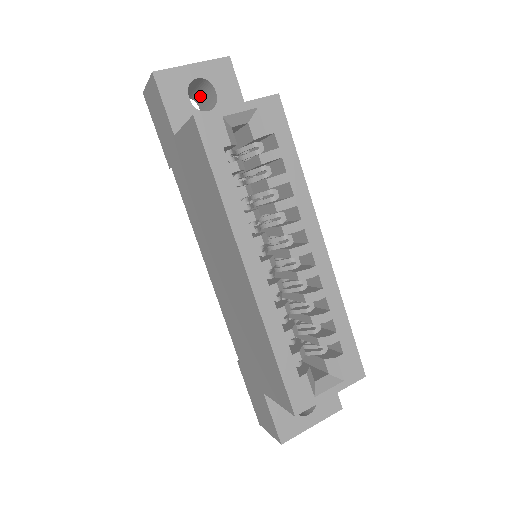
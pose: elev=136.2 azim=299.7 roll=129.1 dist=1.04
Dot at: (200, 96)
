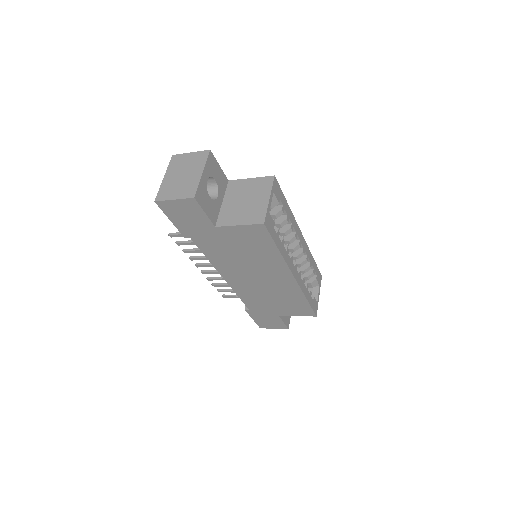
Dot at: occluded
